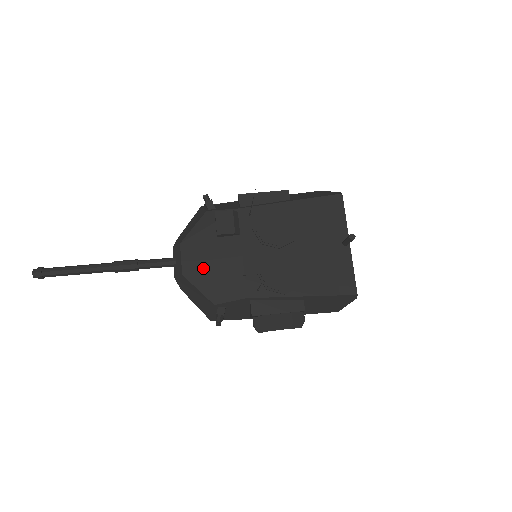
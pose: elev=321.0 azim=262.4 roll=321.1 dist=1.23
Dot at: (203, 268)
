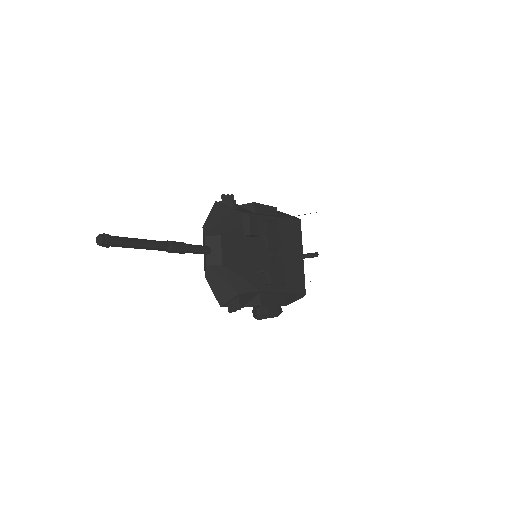
Dot at: (236, 261)
